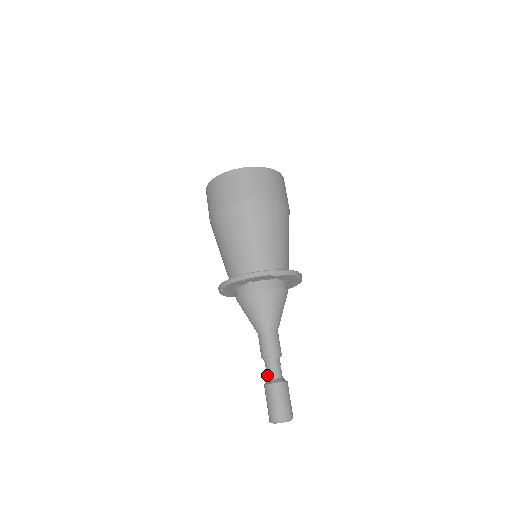
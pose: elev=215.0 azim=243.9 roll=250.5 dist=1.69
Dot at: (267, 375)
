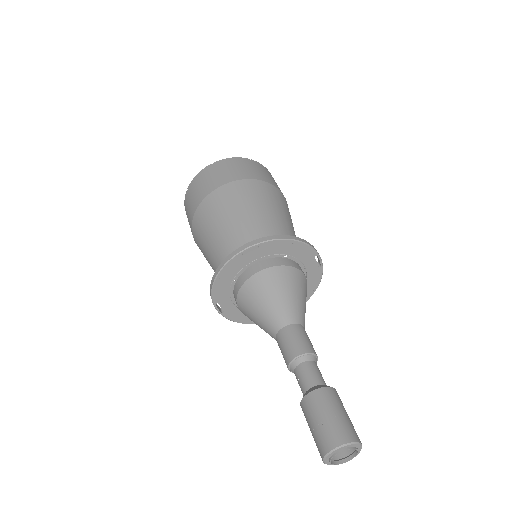
Dot at: (310, 380)
